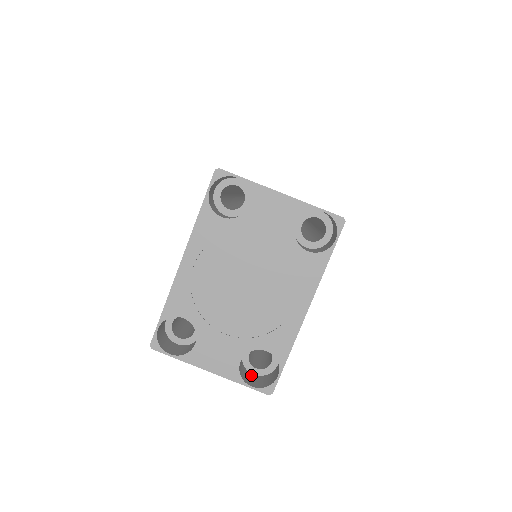
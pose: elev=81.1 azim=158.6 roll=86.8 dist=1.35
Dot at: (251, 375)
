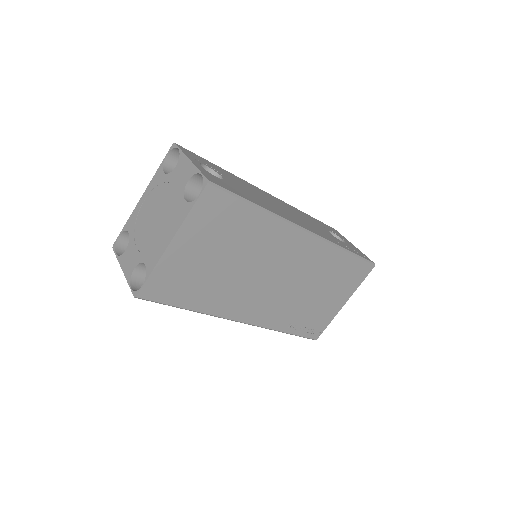
Dot at: occluded
